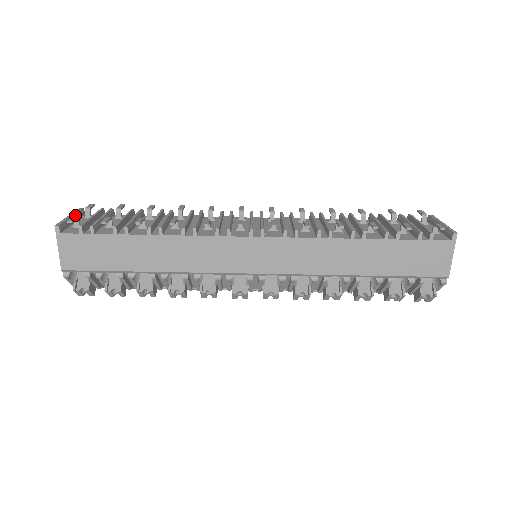
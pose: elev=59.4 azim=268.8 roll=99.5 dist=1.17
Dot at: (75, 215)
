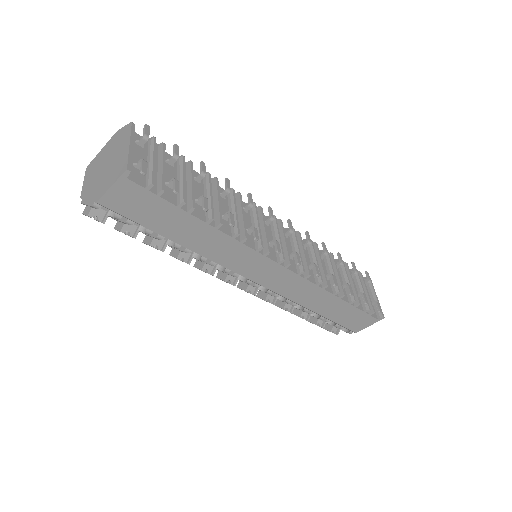
Dot at: (133, 141)
